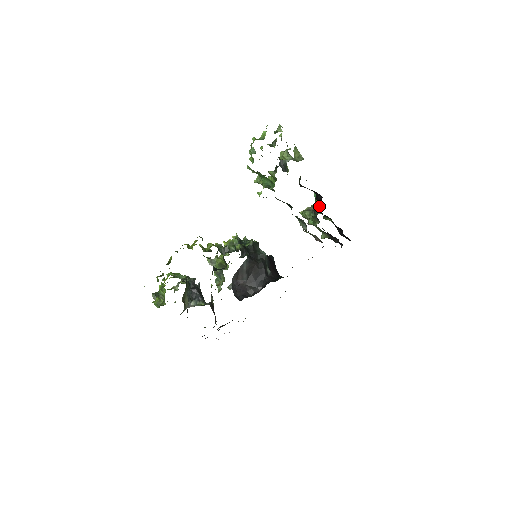
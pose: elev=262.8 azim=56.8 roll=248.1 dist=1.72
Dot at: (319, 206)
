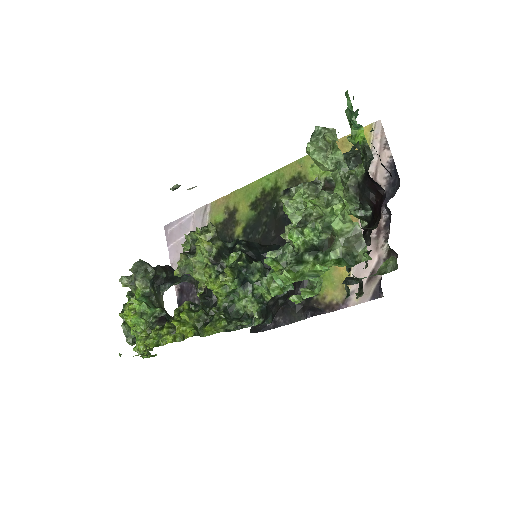
Dot at: occluded
